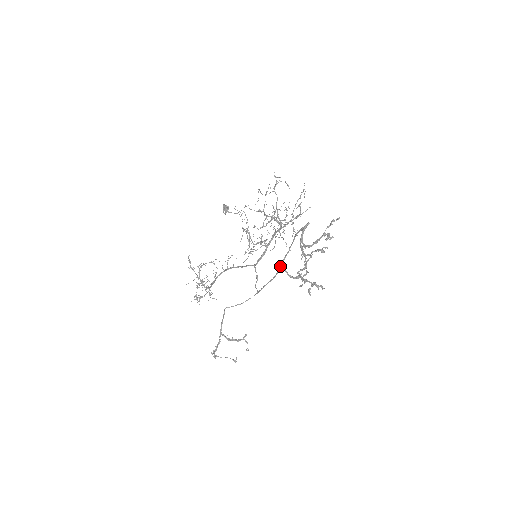
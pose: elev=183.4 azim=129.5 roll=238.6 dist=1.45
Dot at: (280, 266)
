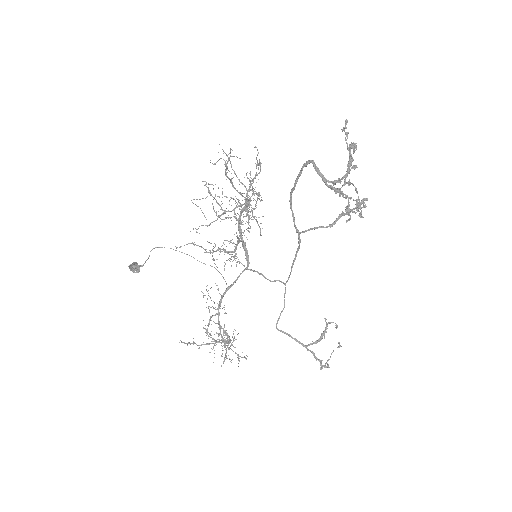
Dot at: (304, 232)
